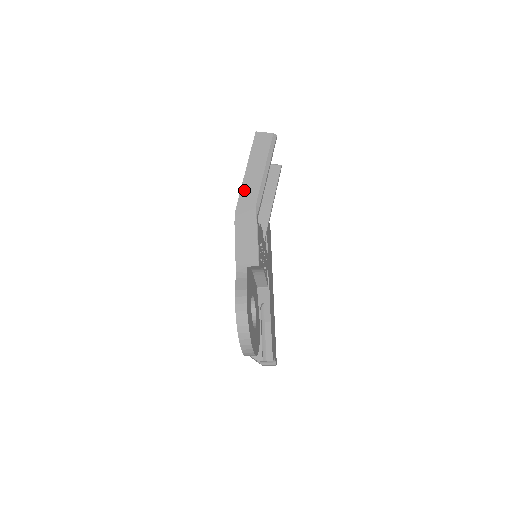
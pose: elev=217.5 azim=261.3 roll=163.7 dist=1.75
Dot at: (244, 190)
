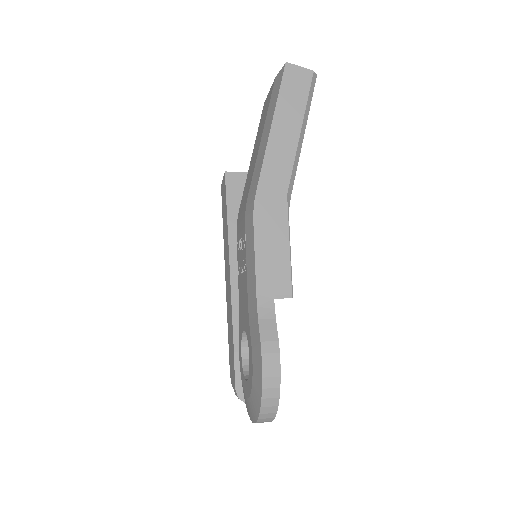
Dot at: (268, 165)
